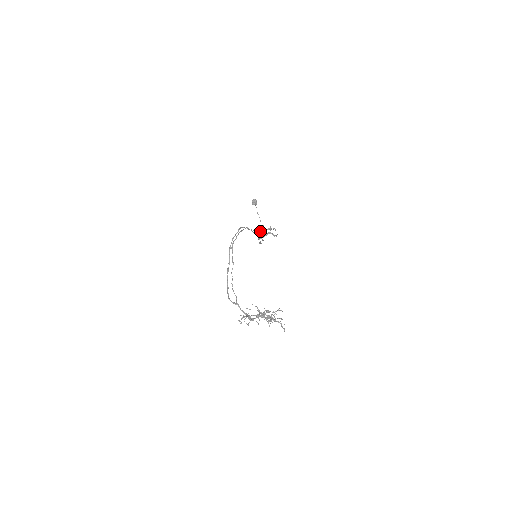
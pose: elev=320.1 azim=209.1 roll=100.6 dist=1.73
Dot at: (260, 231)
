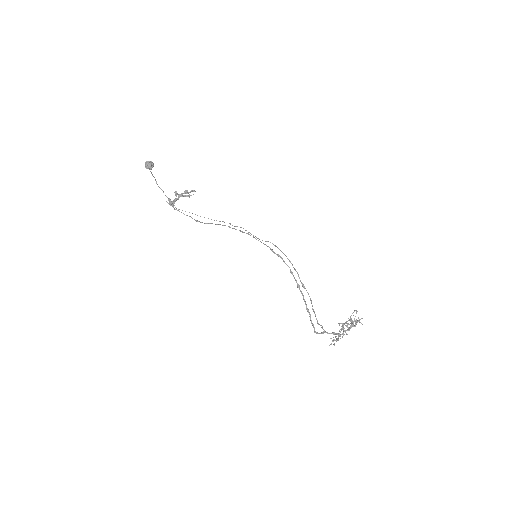
Dot at: (167, 197)
